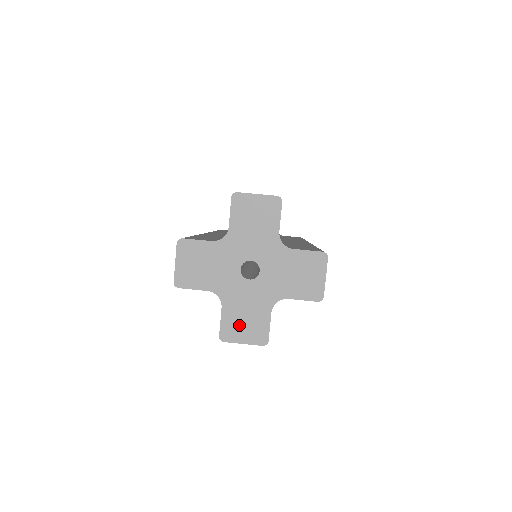
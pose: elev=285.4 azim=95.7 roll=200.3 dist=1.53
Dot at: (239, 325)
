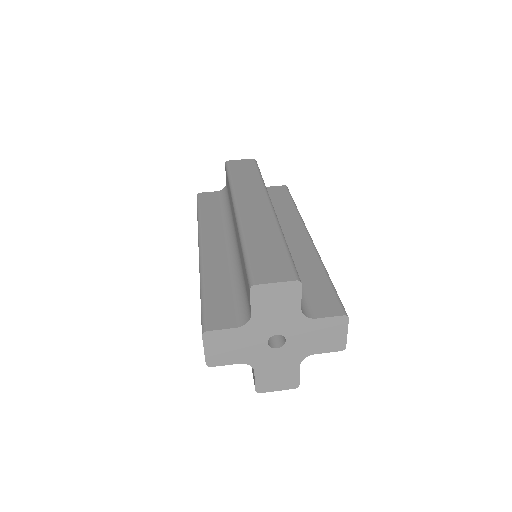
Dot at: (272, 380)
